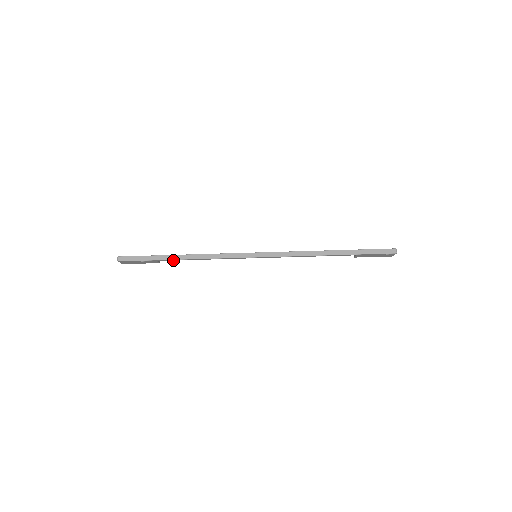
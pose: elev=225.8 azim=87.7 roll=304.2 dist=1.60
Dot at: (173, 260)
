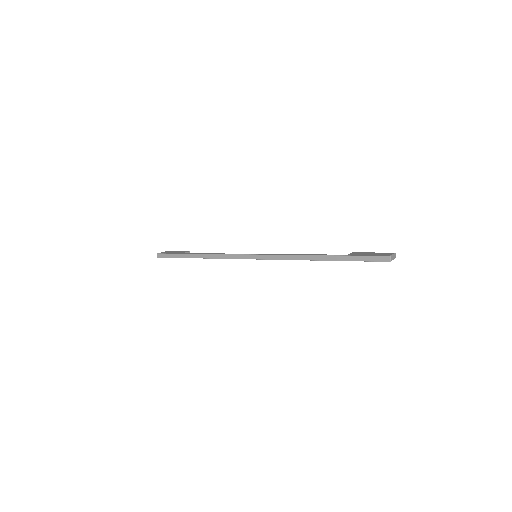
Dot at: (194, 257)
